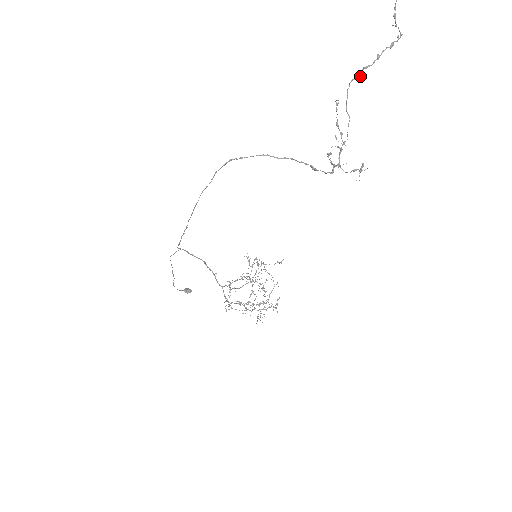
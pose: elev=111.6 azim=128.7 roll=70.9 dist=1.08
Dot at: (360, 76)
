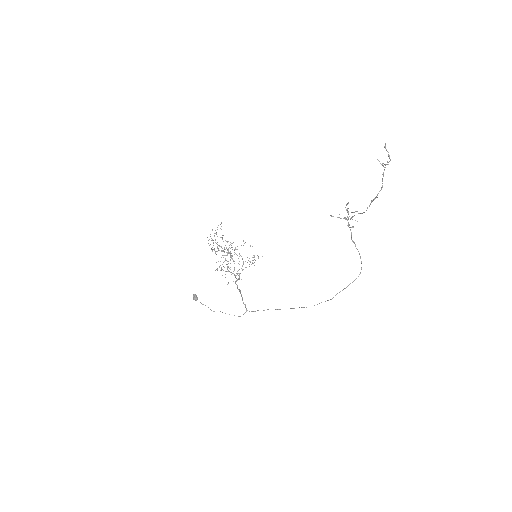
Dot at: occluded
